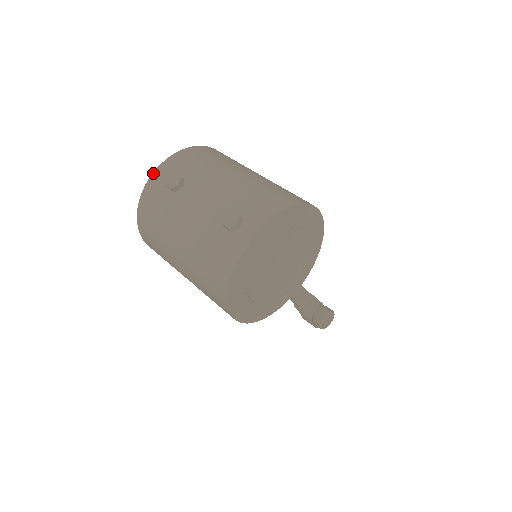
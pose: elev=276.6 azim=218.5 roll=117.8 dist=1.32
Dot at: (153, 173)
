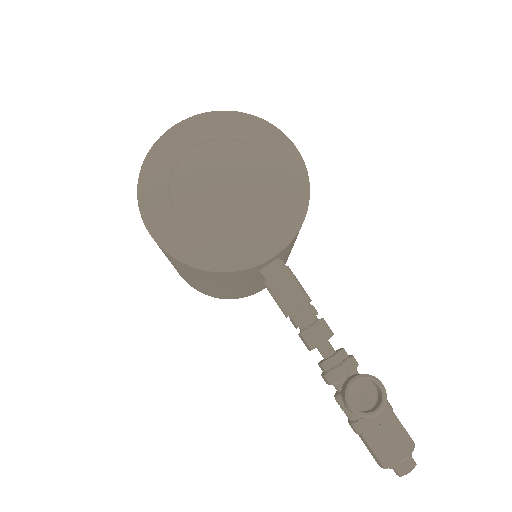
Dot at: occluded
